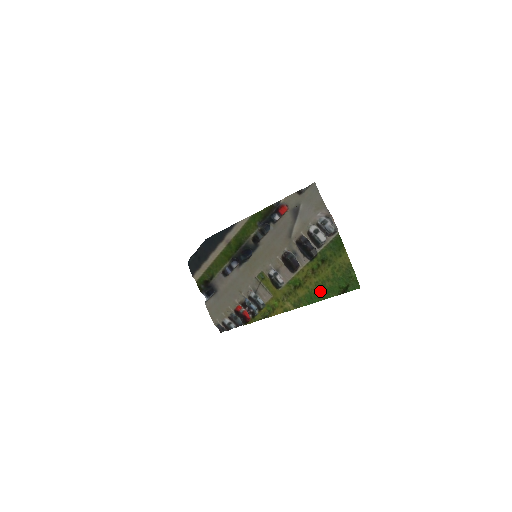
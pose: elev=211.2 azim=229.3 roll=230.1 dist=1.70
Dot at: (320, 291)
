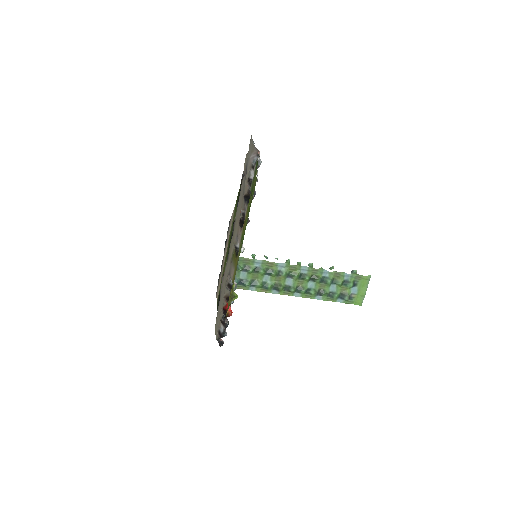
Dot at: occluded
